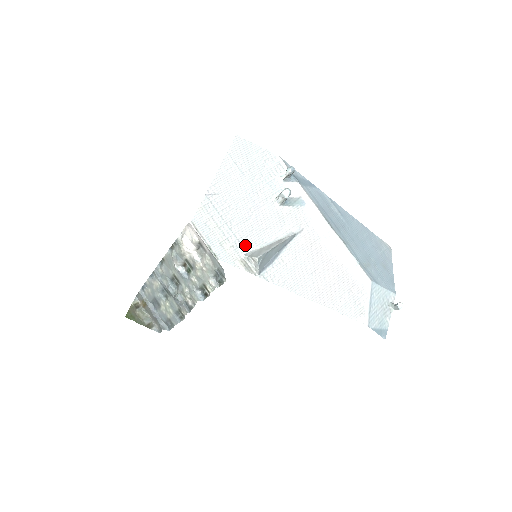
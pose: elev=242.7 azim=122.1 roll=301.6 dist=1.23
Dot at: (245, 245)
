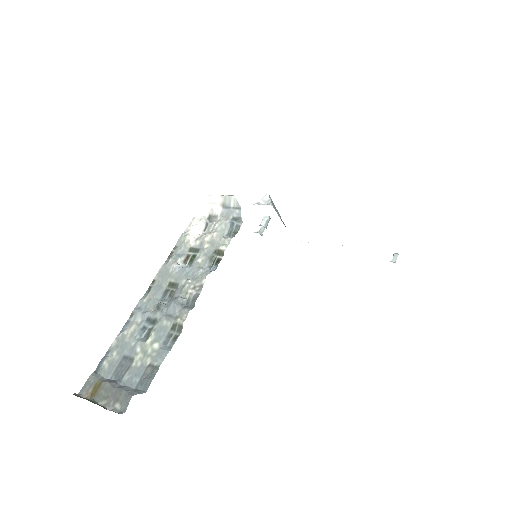
Dot at: occluded
